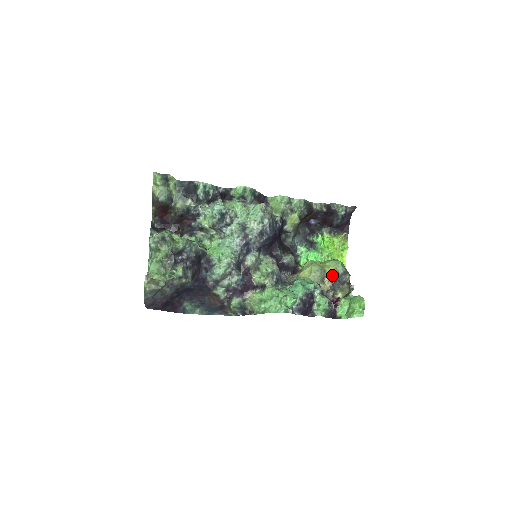
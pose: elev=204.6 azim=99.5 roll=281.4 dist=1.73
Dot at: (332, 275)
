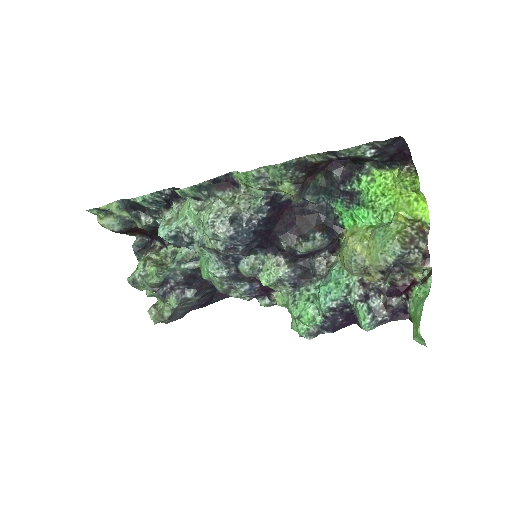
Dot at: (376, 267)
